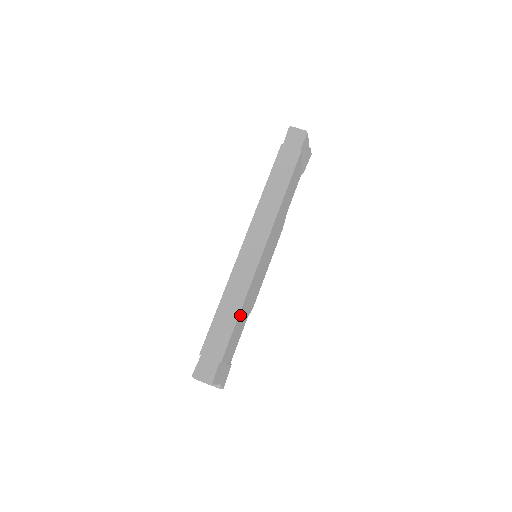
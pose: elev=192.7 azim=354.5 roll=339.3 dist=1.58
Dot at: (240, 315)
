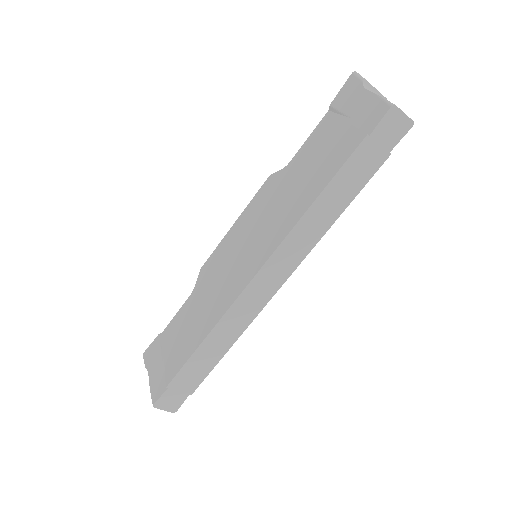
Dot at: occluded
